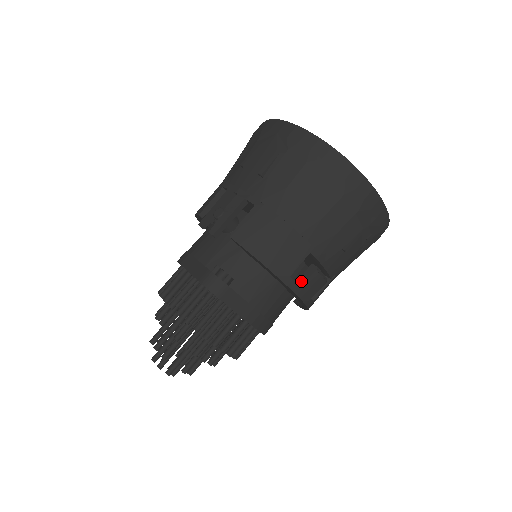
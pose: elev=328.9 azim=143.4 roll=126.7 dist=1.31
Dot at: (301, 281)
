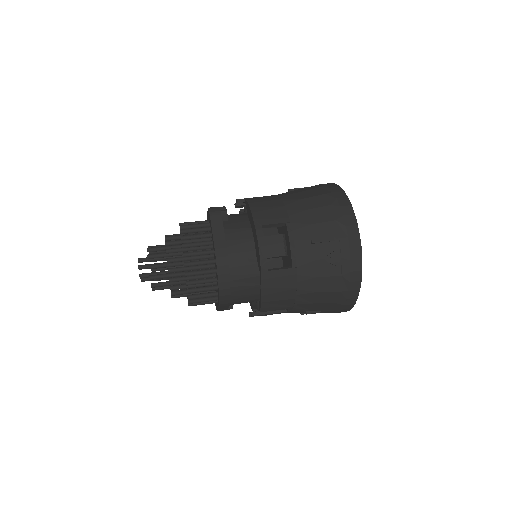
Dot at: (267, 236)
